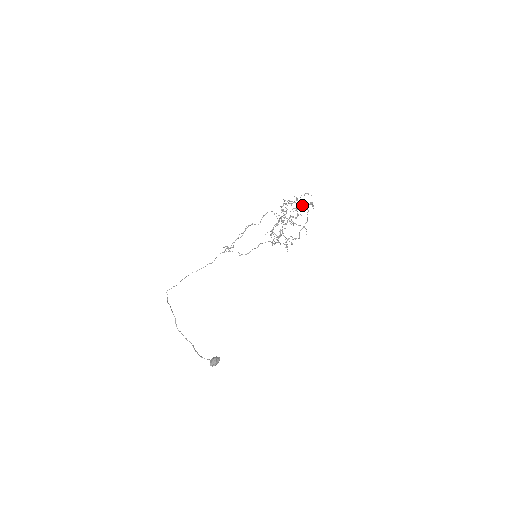
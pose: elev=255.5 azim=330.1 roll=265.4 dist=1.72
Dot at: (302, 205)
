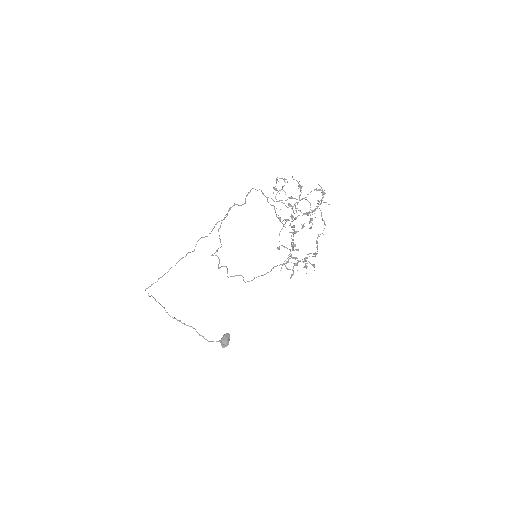
Dot at: occluded
